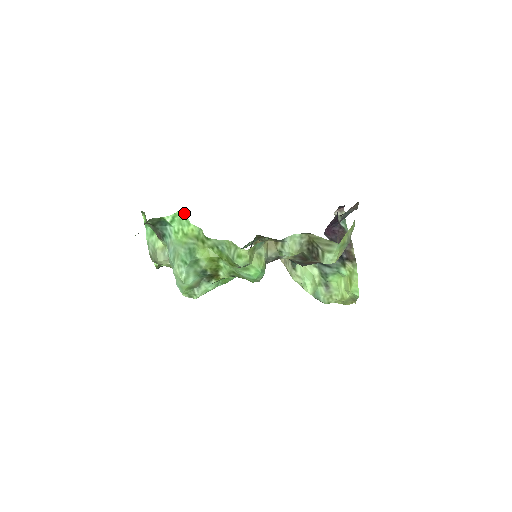
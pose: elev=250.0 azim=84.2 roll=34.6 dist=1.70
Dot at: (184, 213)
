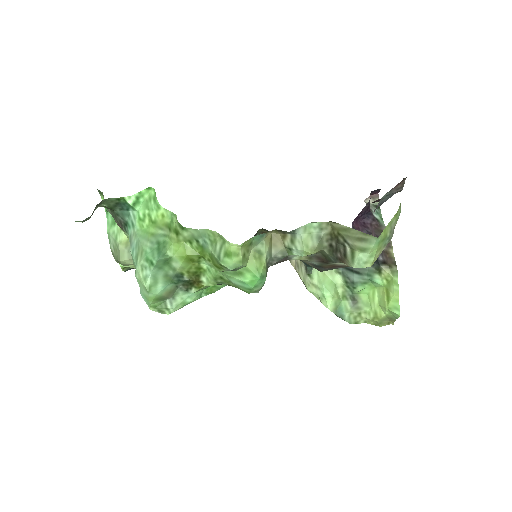
Dot at: (153, 192)
